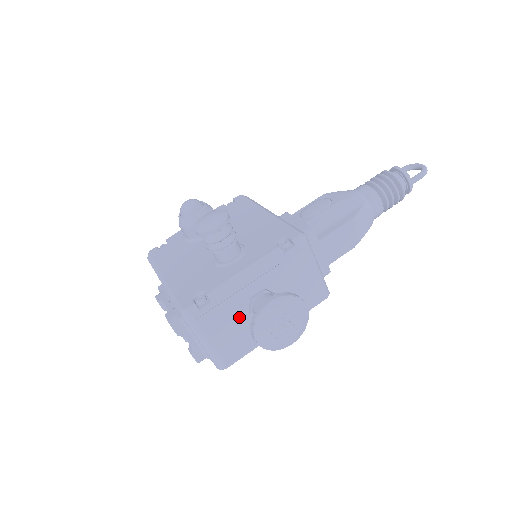
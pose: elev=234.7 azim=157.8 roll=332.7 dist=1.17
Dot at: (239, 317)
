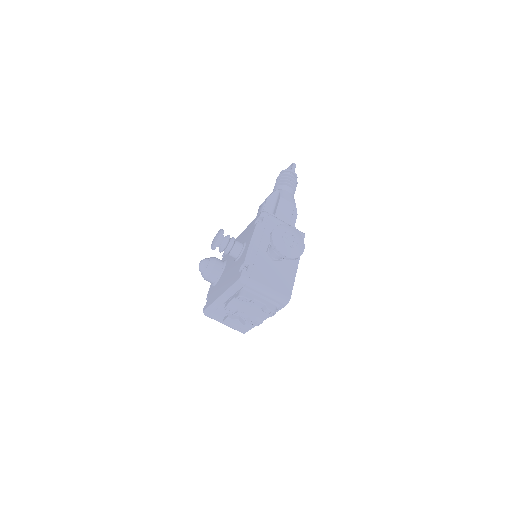
Dot at: (270, 266)
